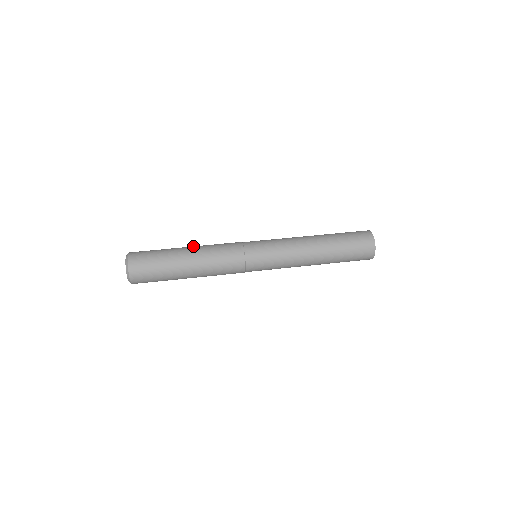
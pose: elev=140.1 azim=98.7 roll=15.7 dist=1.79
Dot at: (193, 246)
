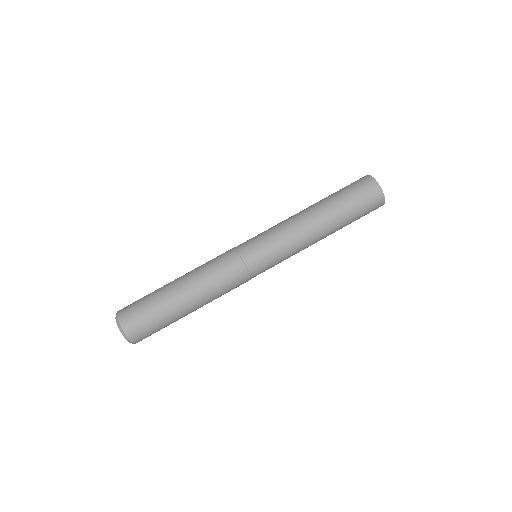
Dot at: (185, 281)
